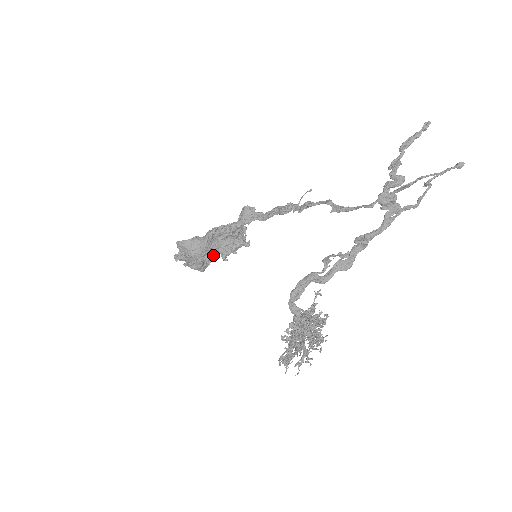
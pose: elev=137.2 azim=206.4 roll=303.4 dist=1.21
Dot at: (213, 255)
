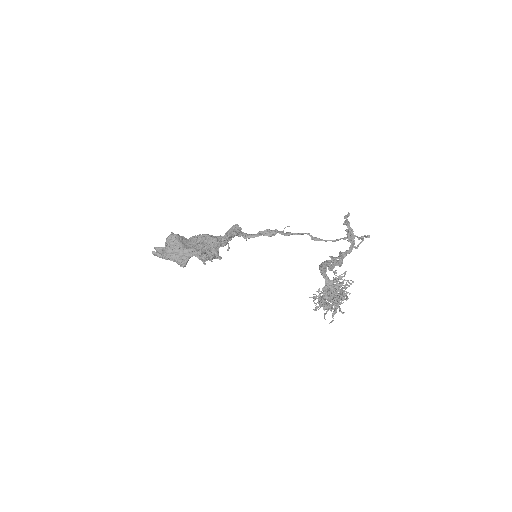
Dot at: (205, 252)
